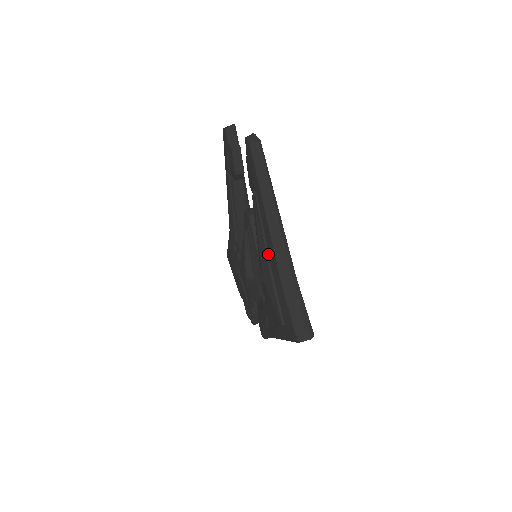
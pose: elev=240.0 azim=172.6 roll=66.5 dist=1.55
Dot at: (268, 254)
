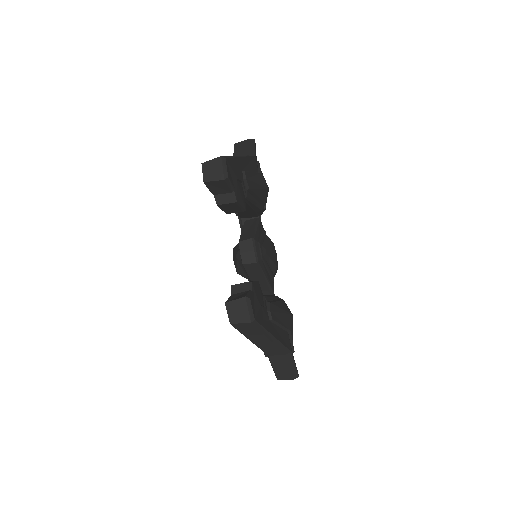
Dot at: occluded
